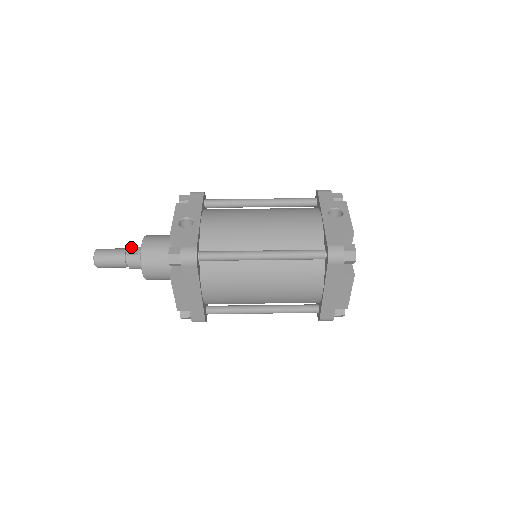
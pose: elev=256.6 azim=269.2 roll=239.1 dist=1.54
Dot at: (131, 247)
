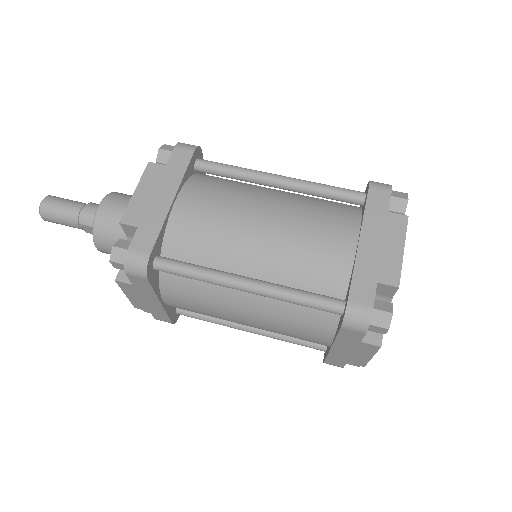
Dot at: occluded
